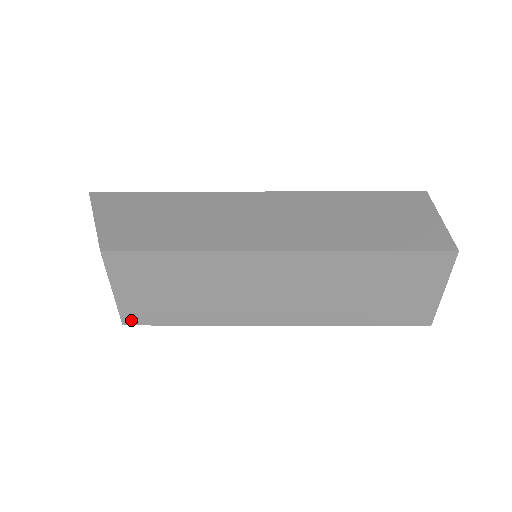
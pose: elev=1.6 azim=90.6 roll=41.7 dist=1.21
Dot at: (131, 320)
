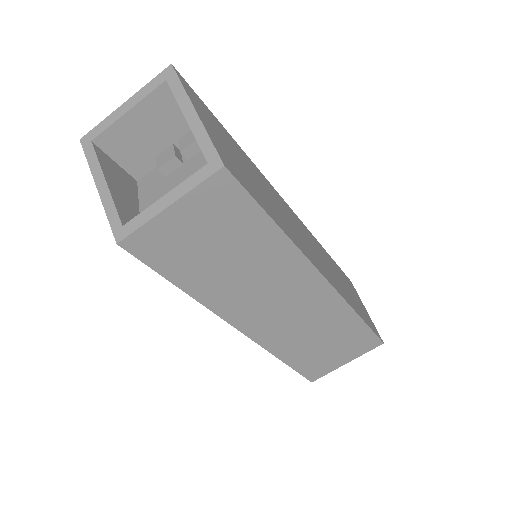
Dot at: (135, 245)
